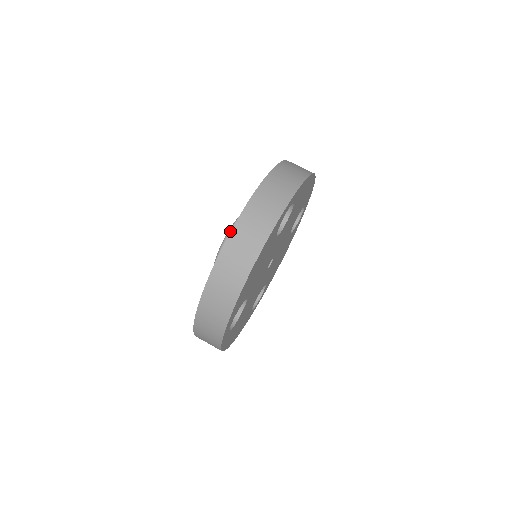
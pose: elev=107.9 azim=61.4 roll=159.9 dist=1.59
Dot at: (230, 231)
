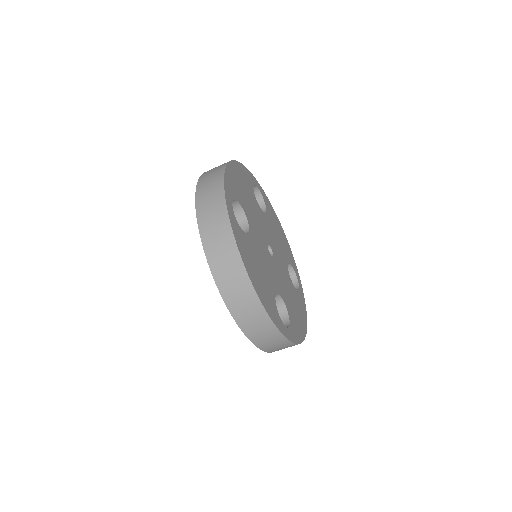
Dot at: occluded
